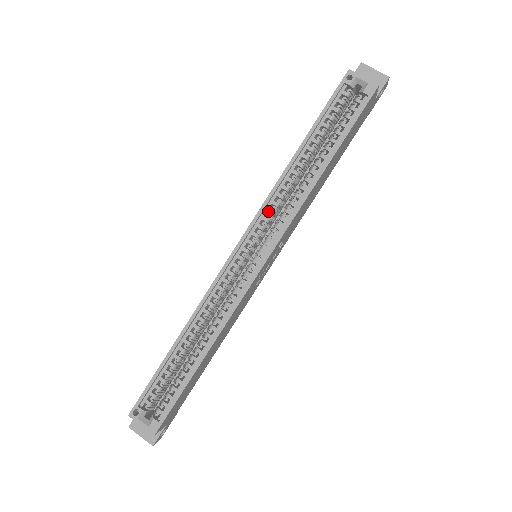
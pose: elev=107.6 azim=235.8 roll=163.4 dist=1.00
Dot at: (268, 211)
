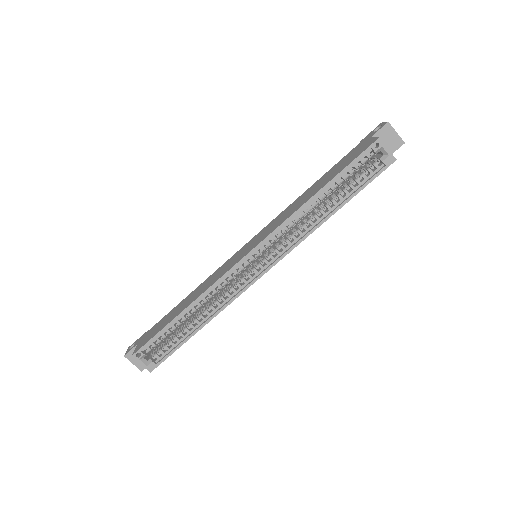
Dot at: (279, 233)
